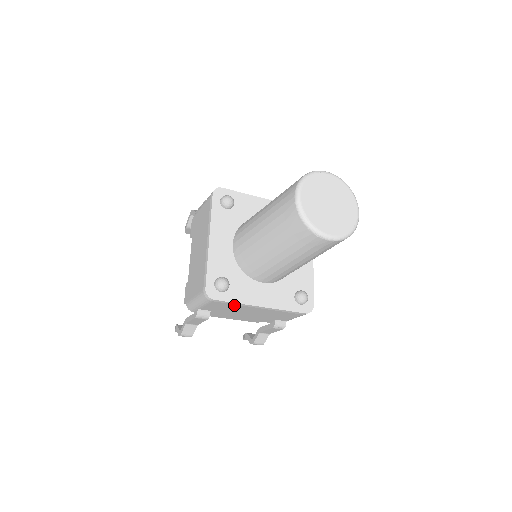
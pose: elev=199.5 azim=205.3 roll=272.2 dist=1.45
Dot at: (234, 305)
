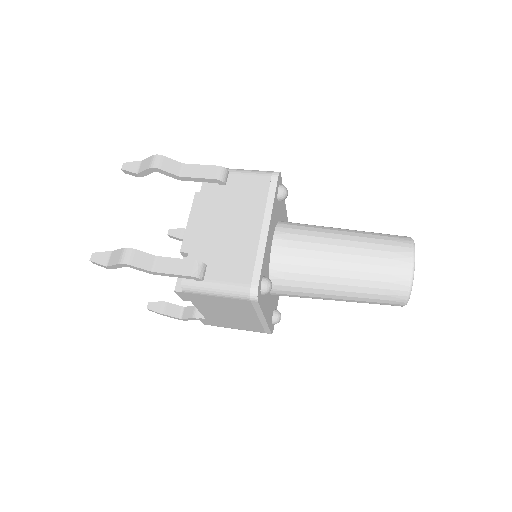
Dot at: occluded
